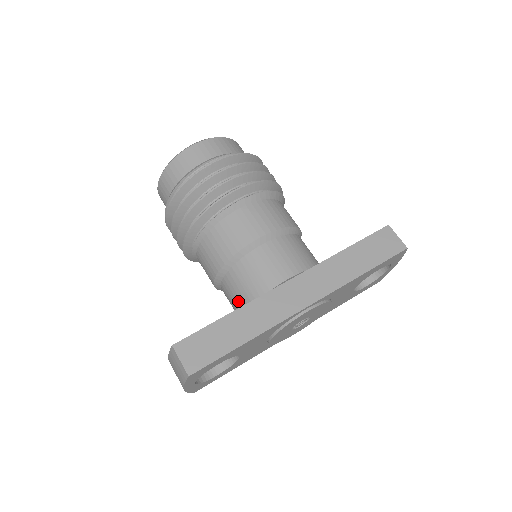
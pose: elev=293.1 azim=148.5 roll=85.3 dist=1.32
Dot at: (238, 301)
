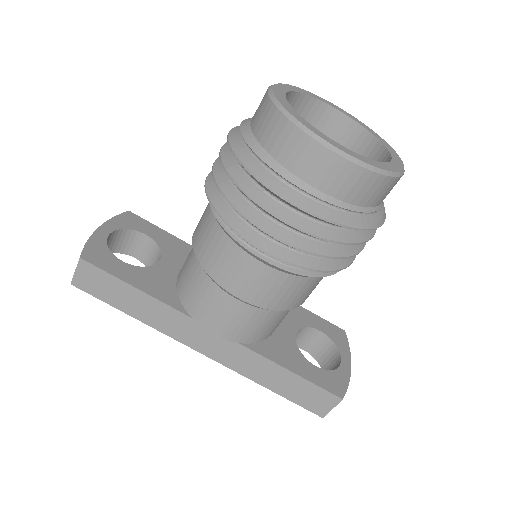
Dot at: (182, 274)
